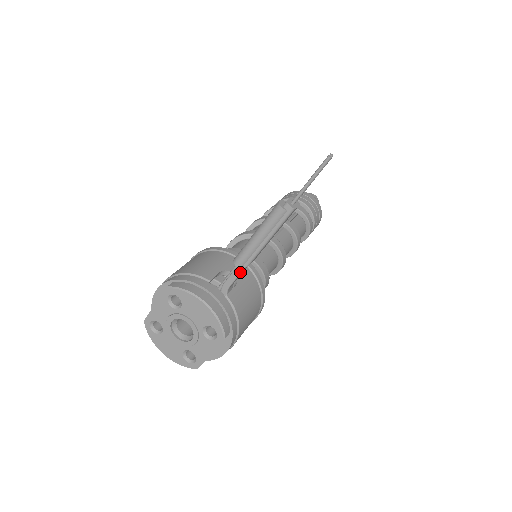
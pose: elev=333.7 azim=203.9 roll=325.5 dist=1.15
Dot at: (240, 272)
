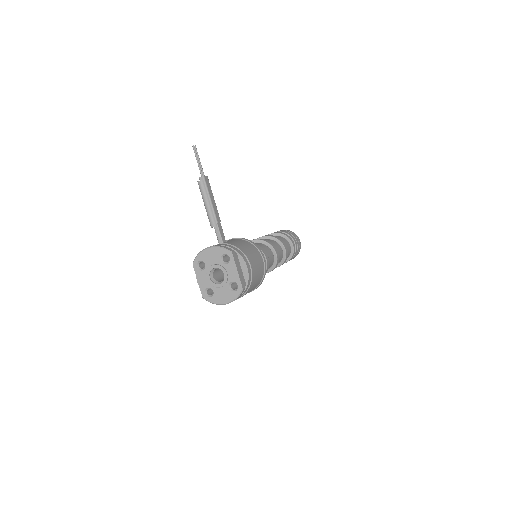
Dot at: (218, 229)
